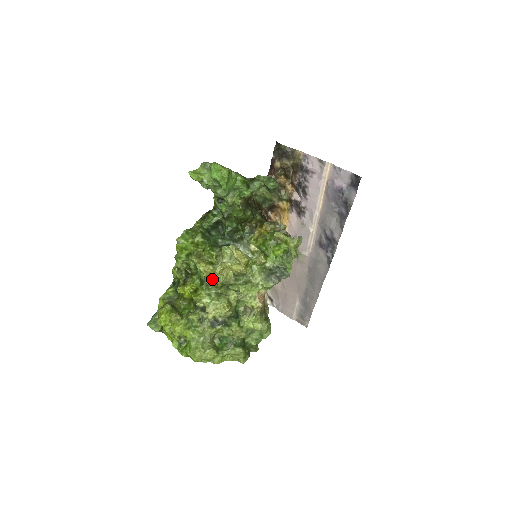
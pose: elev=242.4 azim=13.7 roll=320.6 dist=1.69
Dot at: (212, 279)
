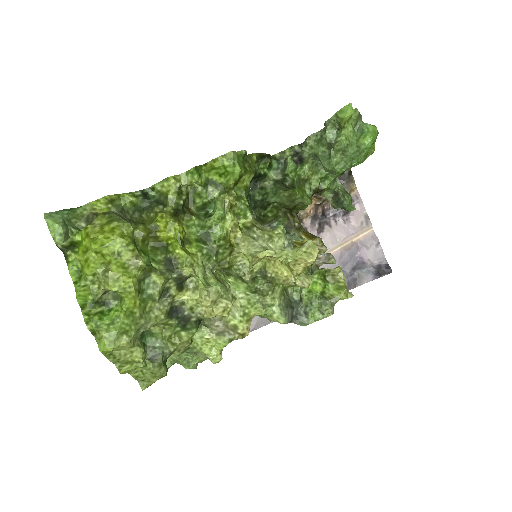
Dot at: (228, 250)
